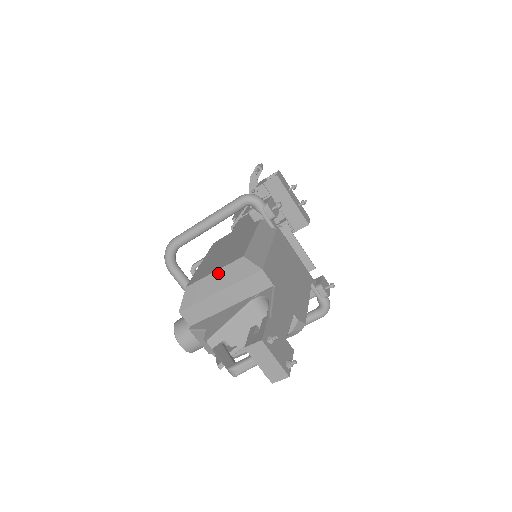
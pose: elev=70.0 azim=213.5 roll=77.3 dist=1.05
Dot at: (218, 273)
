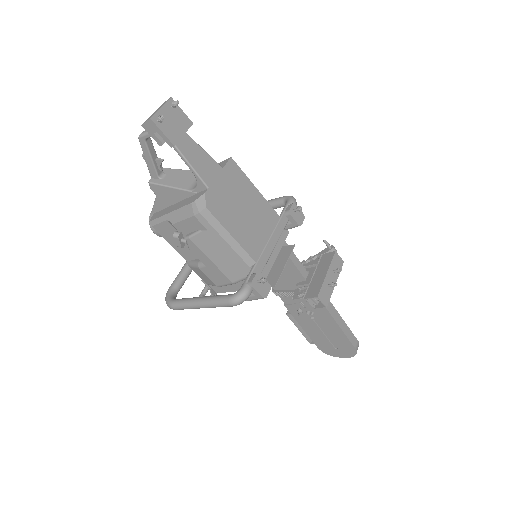
Dot at: occluded
